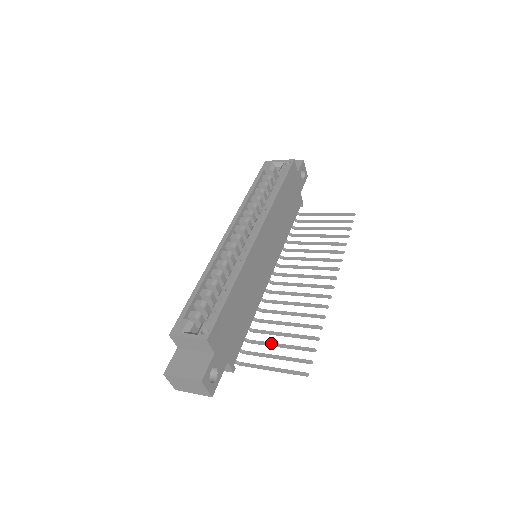
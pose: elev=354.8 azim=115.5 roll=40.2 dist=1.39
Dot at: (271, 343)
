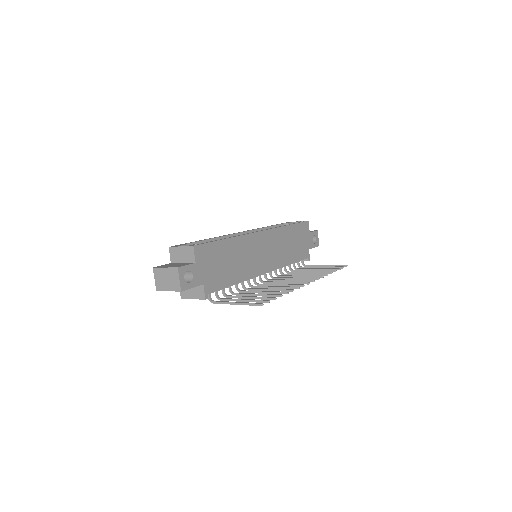
Dot at: (244, 296)
